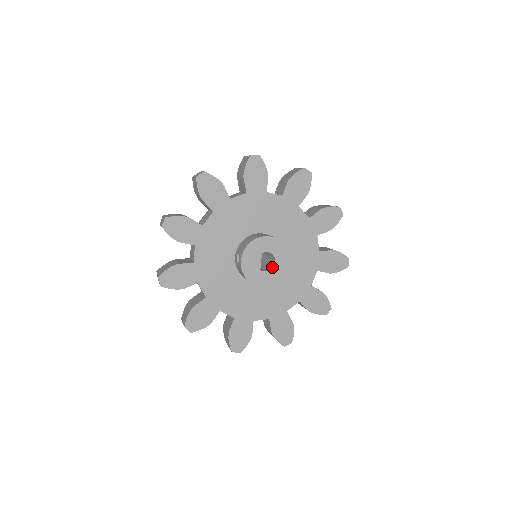
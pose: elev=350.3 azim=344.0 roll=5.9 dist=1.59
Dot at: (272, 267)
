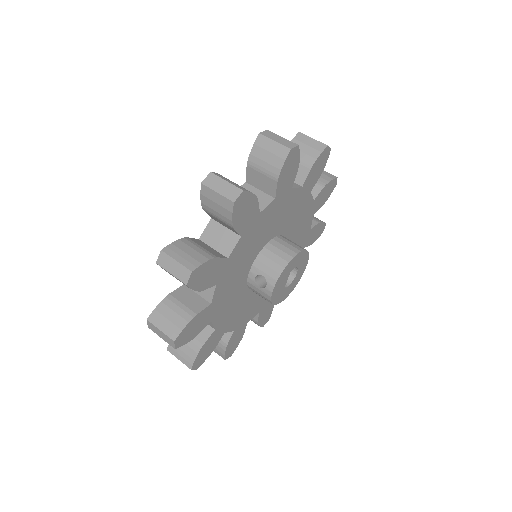
Dot at: (292, 278)
